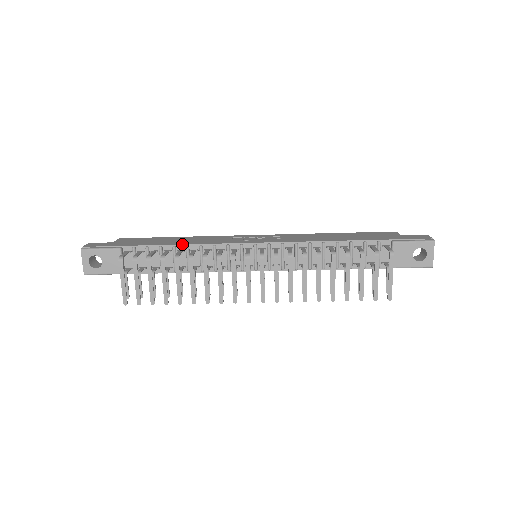
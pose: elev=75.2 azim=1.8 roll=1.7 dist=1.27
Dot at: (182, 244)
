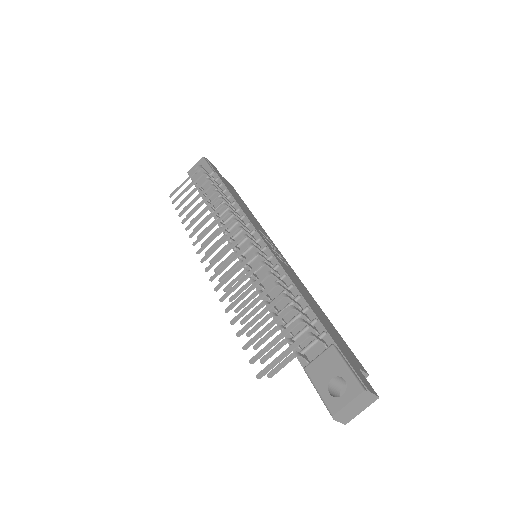
Dot at: (235, 199)
